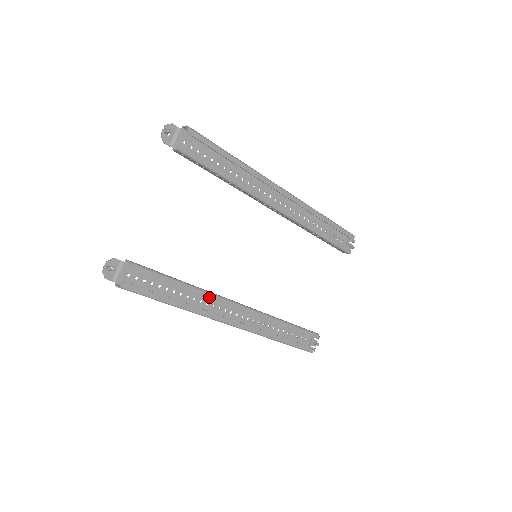
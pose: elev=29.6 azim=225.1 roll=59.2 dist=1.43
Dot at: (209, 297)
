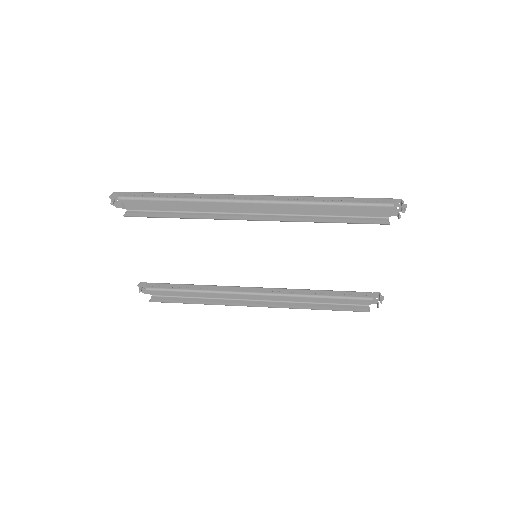
Dot at: (222, 295)
